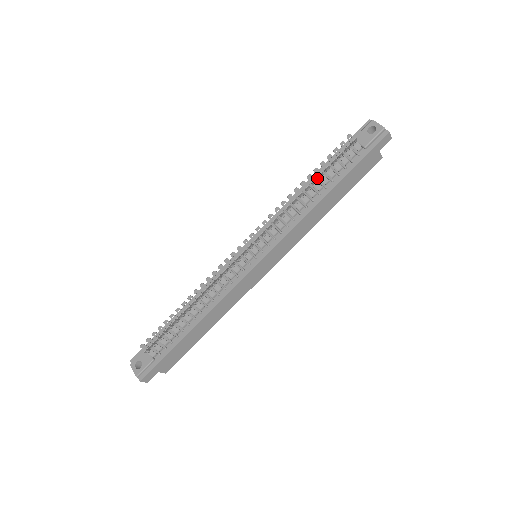
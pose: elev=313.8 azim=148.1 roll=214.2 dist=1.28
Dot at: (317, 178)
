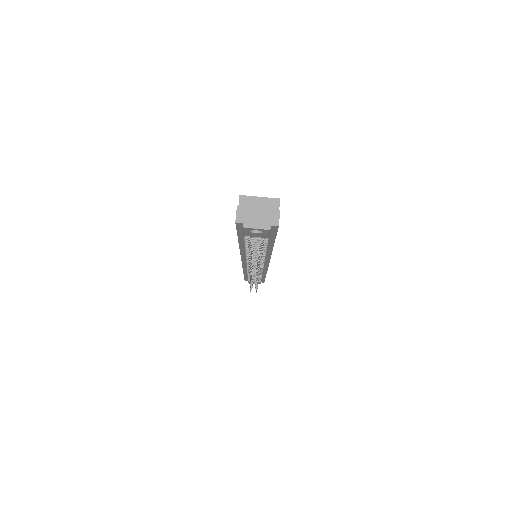
Dot at: (246, 246)
